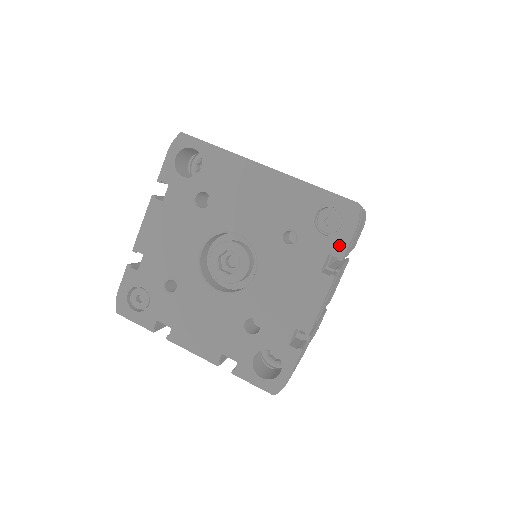
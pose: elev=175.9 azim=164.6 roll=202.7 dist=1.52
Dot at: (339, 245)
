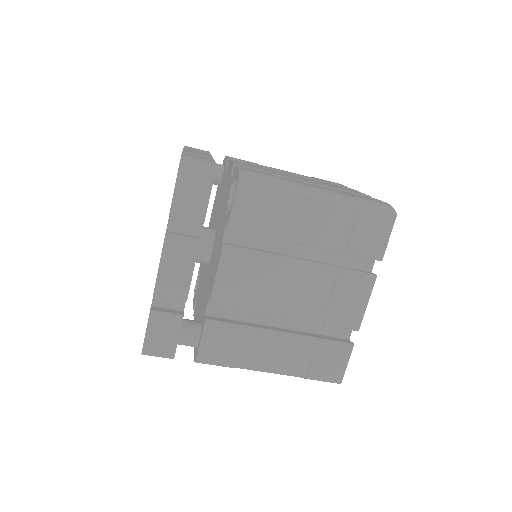
Dot at: occluded
